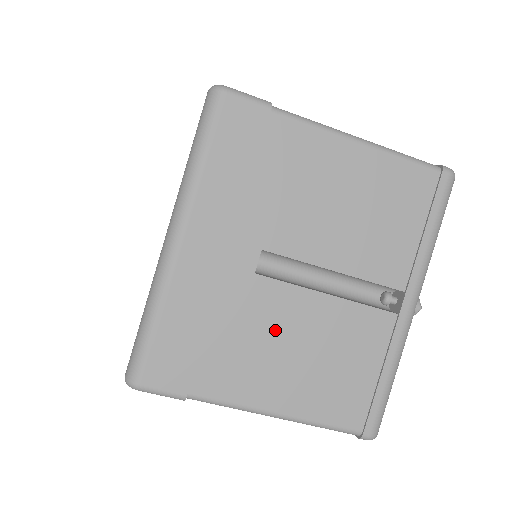
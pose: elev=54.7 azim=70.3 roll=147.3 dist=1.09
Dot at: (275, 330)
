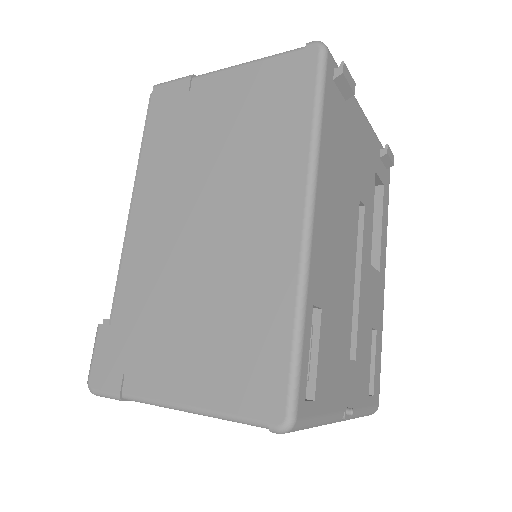
Dot at: occluded
